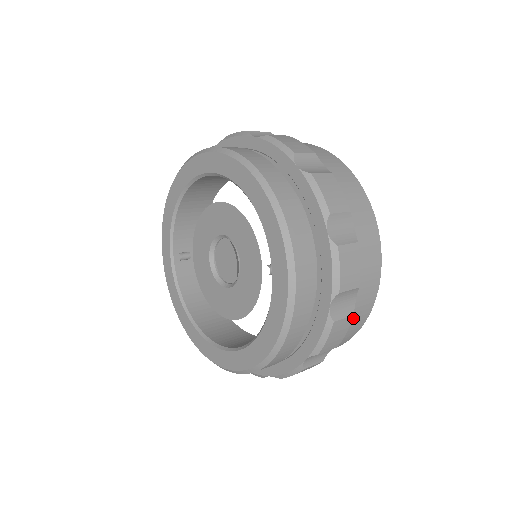
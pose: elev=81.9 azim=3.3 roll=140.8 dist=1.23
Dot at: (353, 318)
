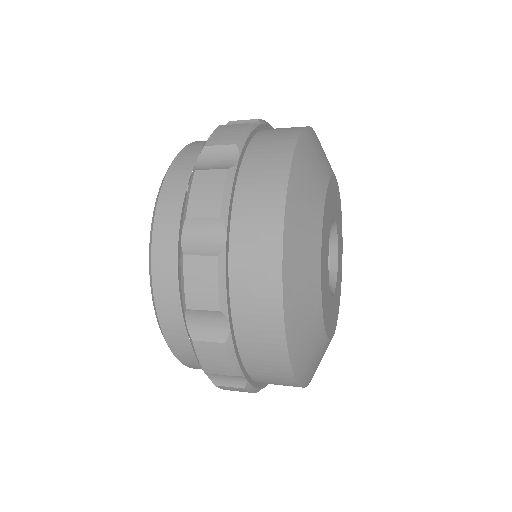
Dot at: (251, 193)
